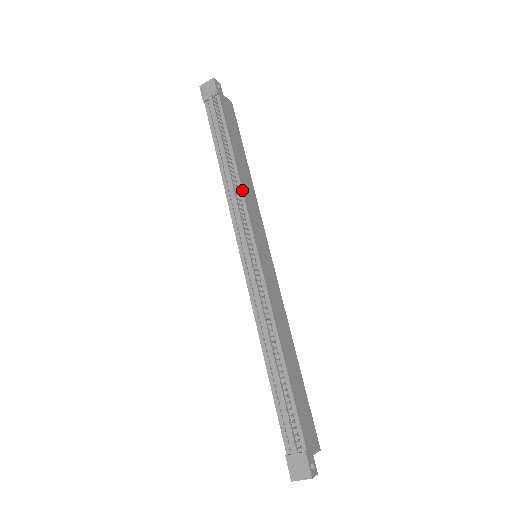
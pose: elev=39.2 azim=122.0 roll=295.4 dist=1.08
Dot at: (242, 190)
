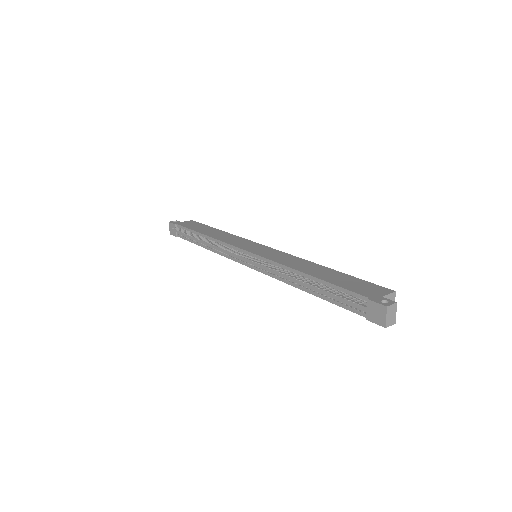
Dot at: (217, 240)
